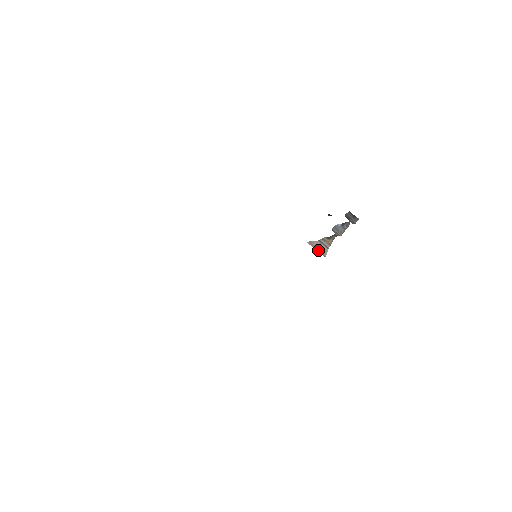
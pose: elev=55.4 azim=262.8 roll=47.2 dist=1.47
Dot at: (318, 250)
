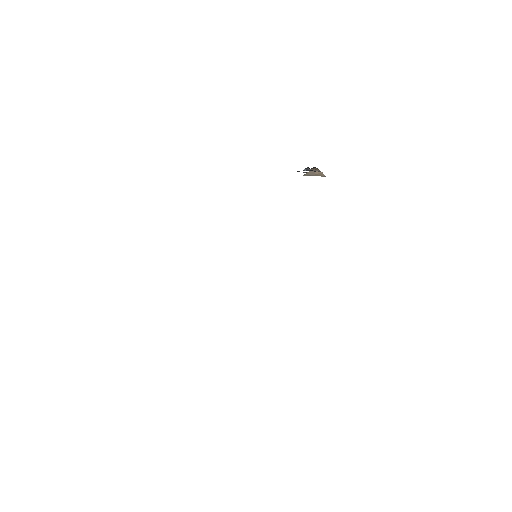
Dot at: occluded
